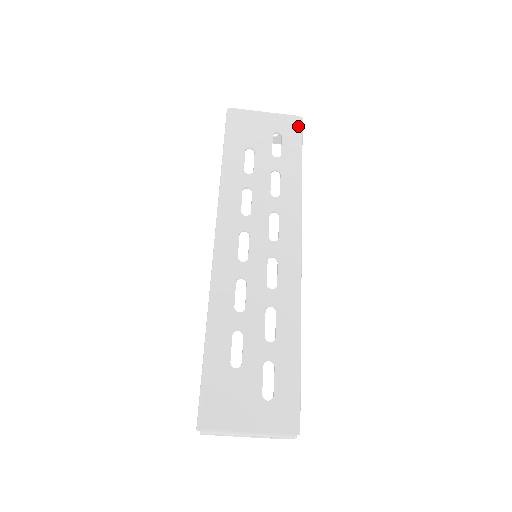
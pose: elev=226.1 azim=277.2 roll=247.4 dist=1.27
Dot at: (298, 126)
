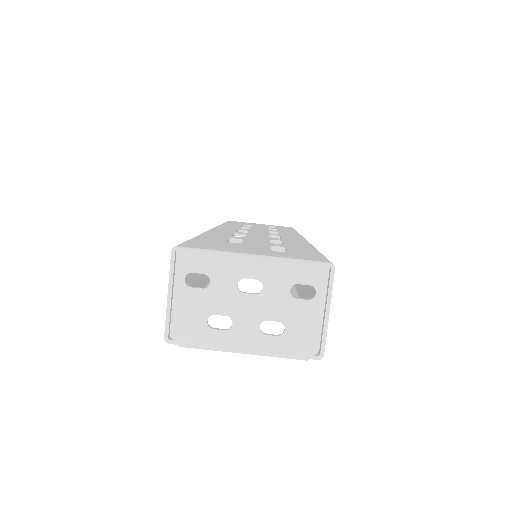
Dot at: occluded
